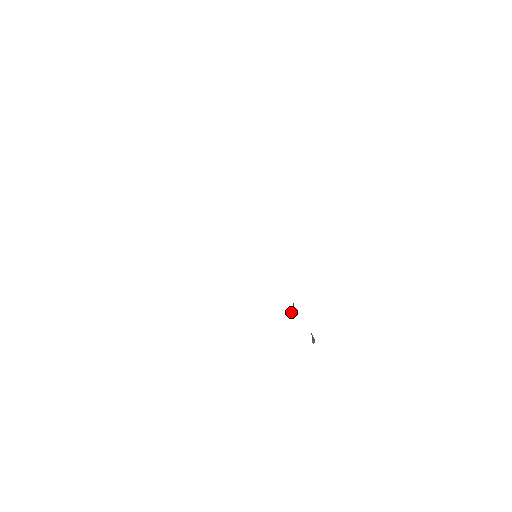
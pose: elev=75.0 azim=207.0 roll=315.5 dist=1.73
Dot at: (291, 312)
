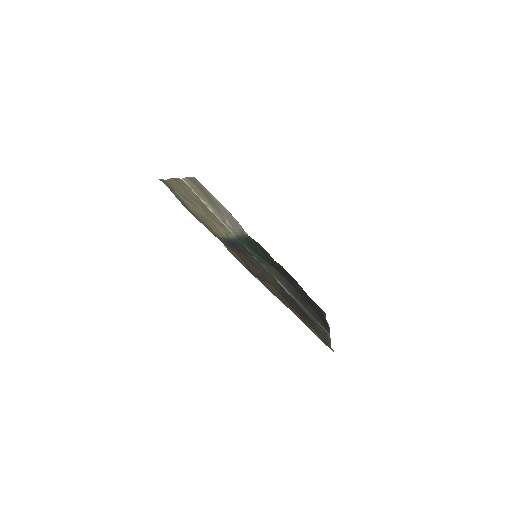
Dot at: (300, 305)
